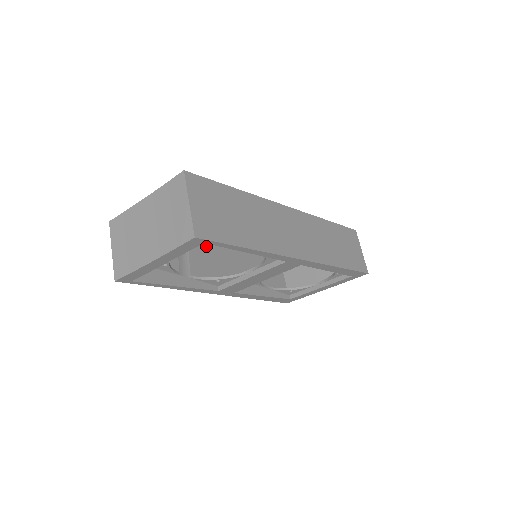
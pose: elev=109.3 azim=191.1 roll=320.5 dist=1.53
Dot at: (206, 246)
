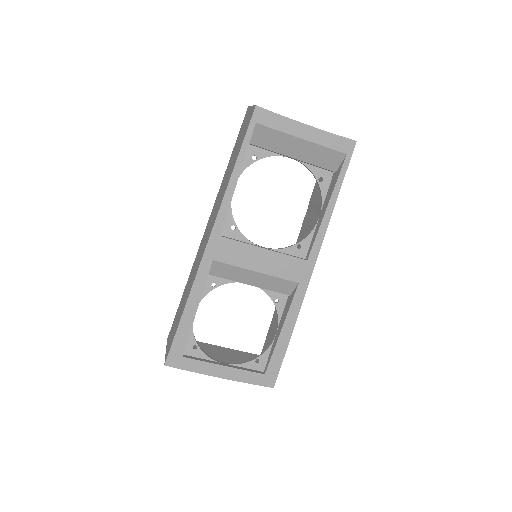
Dot at: occluded
